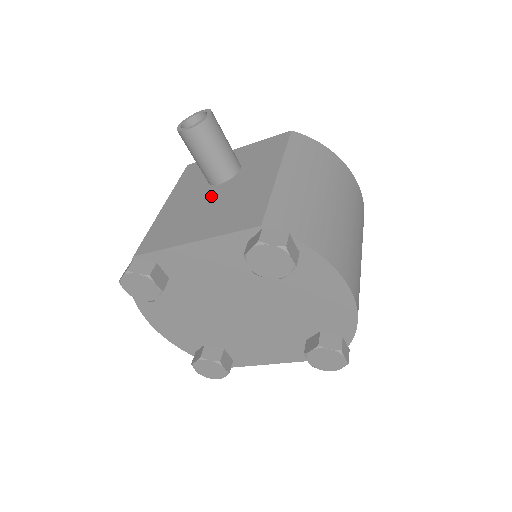
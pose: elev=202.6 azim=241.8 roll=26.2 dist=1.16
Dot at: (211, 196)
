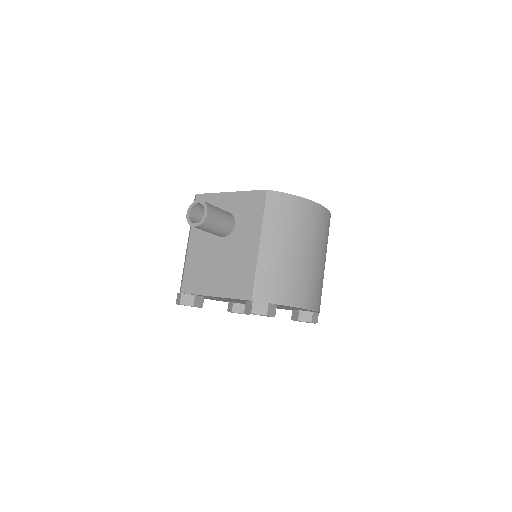
Dot at: (219, 250)
